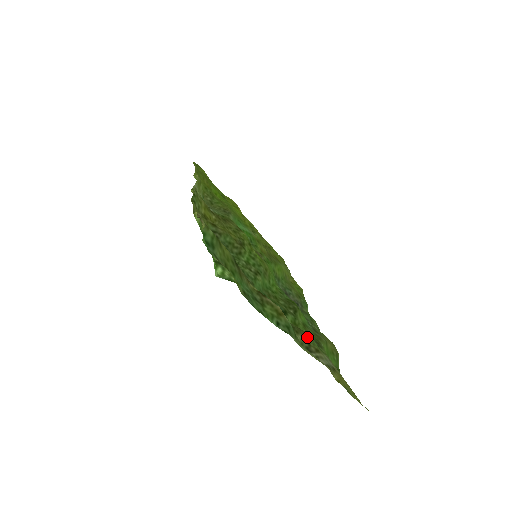
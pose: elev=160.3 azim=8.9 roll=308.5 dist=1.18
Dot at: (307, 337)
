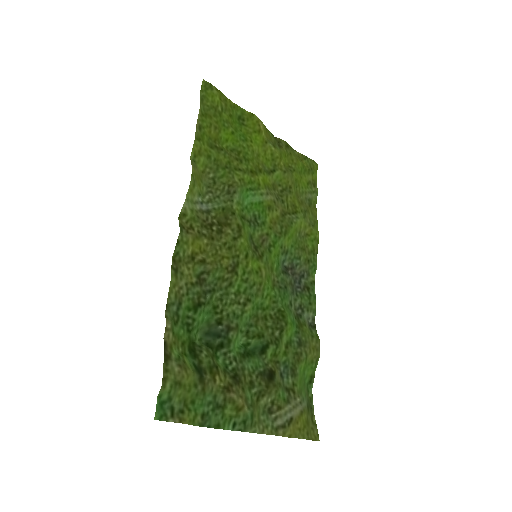
Dot at: (274, 393)
